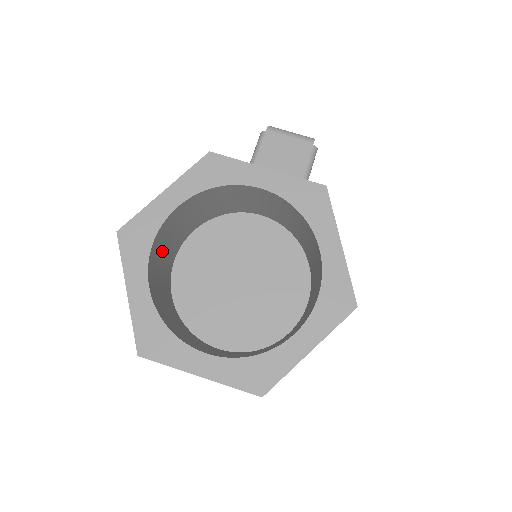
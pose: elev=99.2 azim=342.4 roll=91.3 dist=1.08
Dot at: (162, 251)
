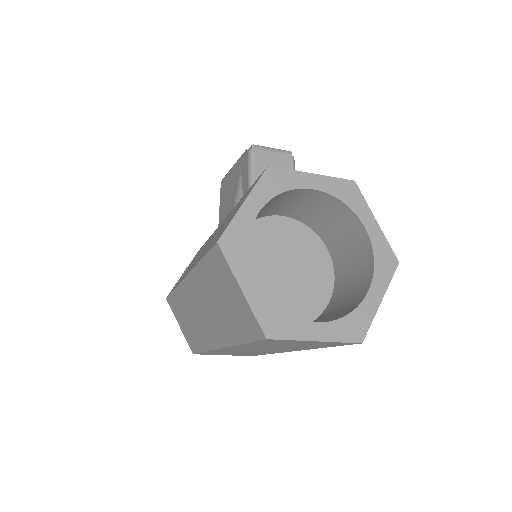
Dot at: occluded
